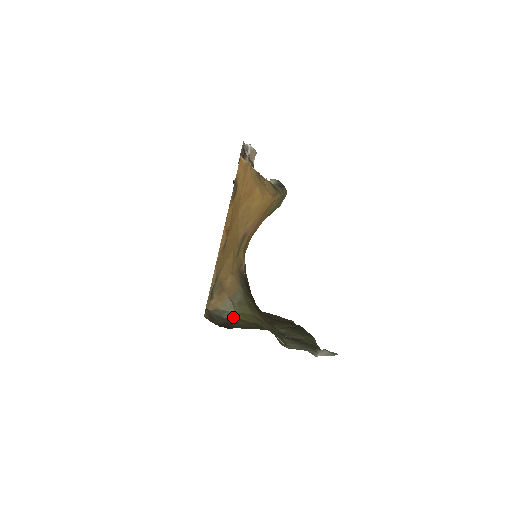
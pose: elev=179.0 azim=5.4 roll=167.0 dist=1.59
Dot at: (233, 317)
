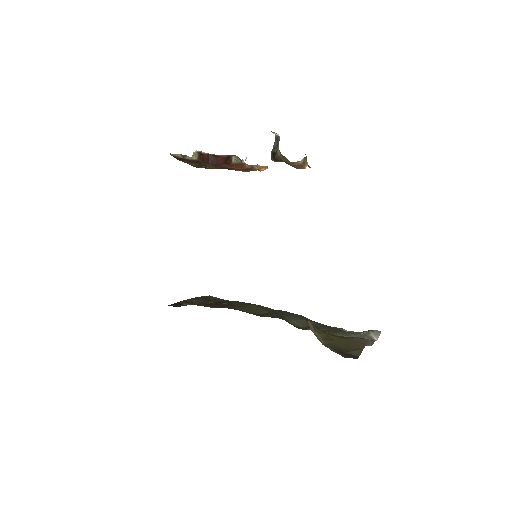
Dot at: (322, 339)
